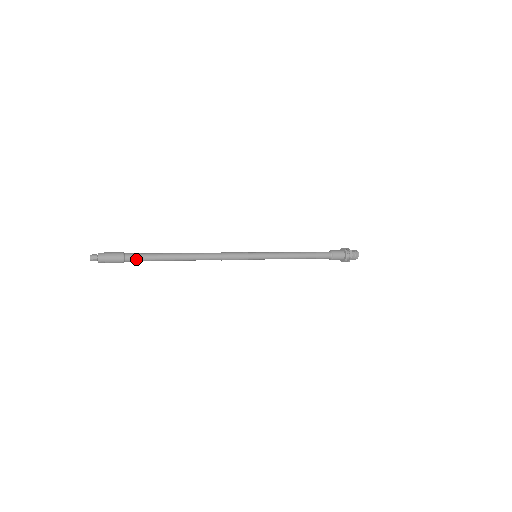
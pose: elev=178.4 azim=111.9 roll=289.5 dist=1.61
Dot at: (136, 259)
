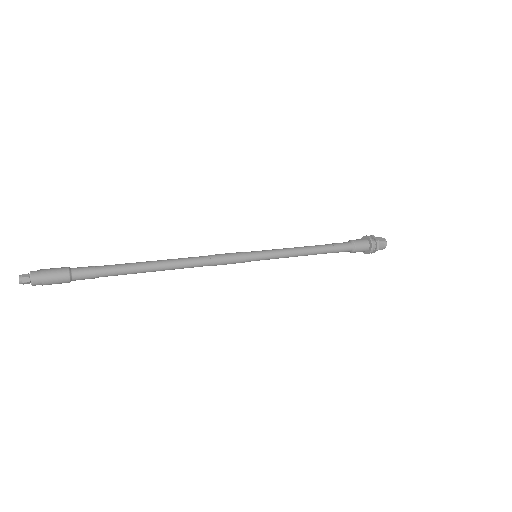
Dot at: (88, 277)
